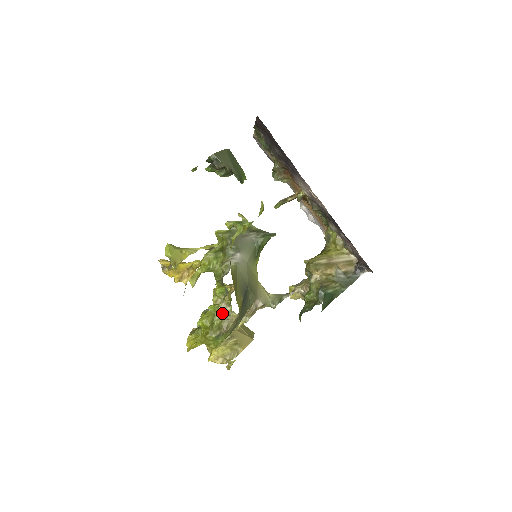
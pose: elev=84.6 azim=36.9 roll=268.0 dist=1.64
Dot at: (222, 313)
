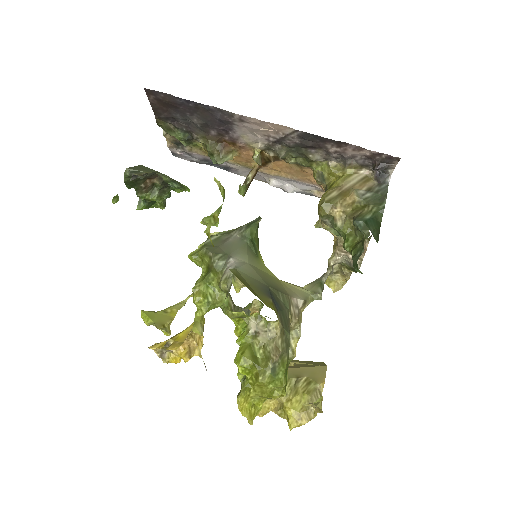
Dot at: (258, 336)
